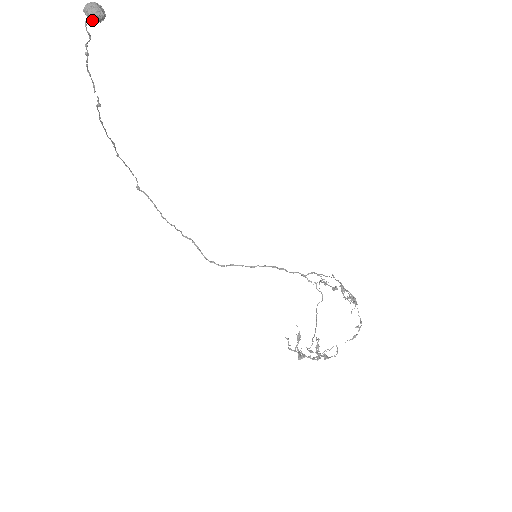
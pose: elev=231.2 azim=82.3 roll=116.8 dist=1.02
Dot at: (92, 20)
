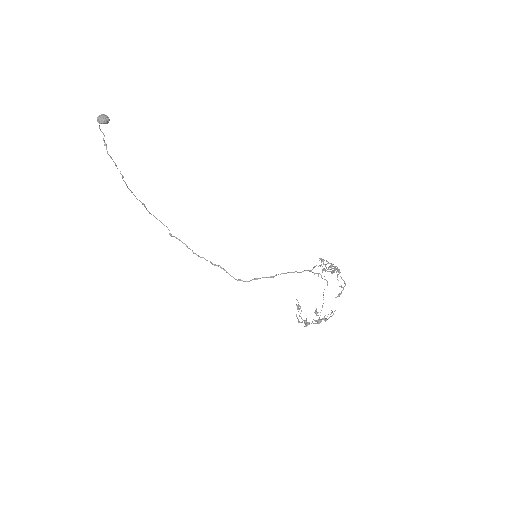
Dot at: occluded
